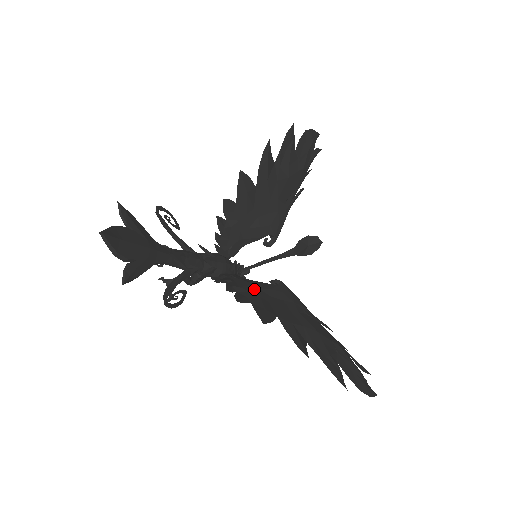
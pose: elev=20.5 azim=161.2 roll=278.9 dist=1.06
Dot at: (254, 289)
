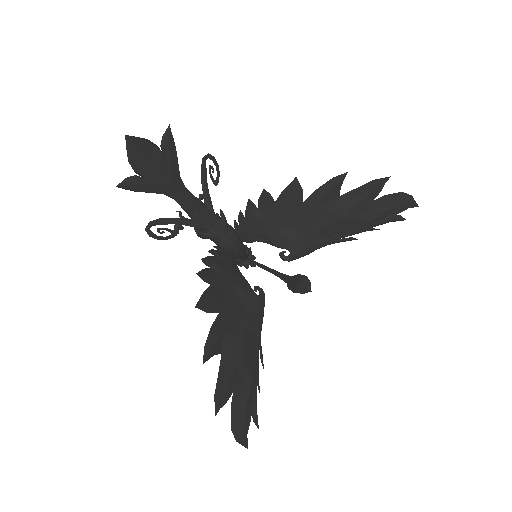
Dot at: (230, 279)
